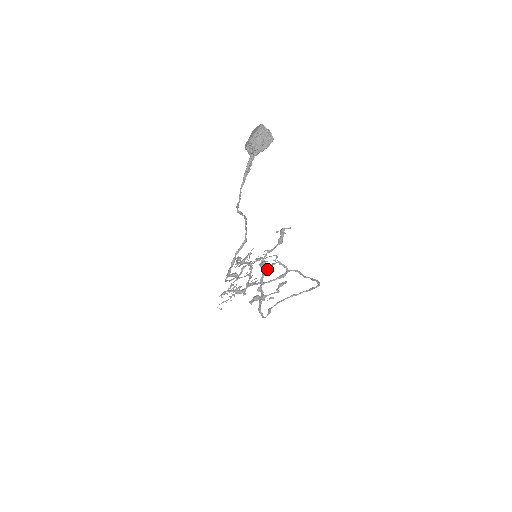
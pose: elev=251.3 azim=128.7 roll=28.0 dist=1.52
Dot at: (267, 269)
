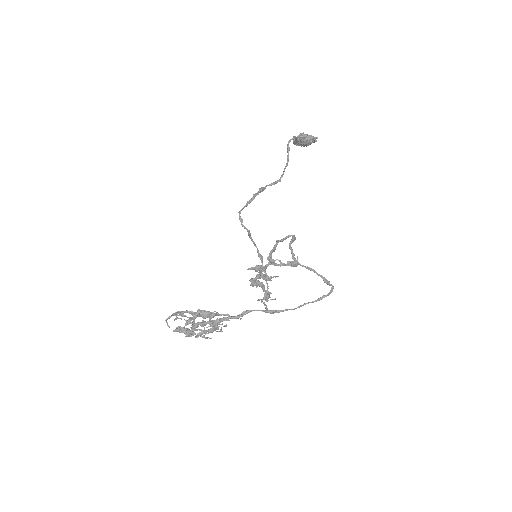
Dot at: (265, 274)
